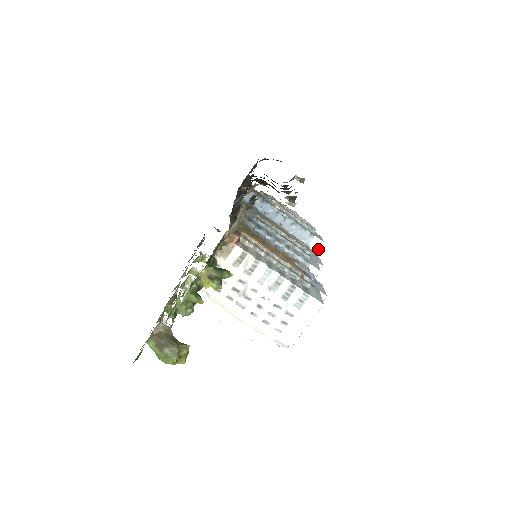
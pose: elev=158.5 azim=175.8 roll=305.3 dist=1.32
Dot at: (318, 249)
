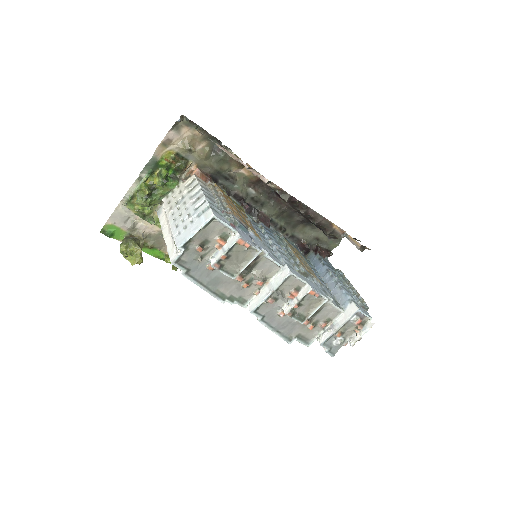
Dot at: (351, 315)
